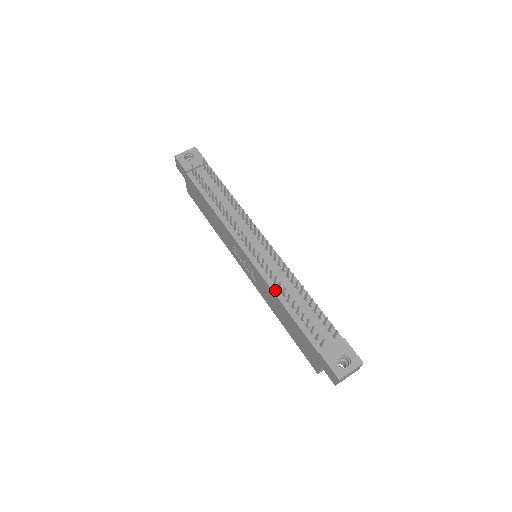
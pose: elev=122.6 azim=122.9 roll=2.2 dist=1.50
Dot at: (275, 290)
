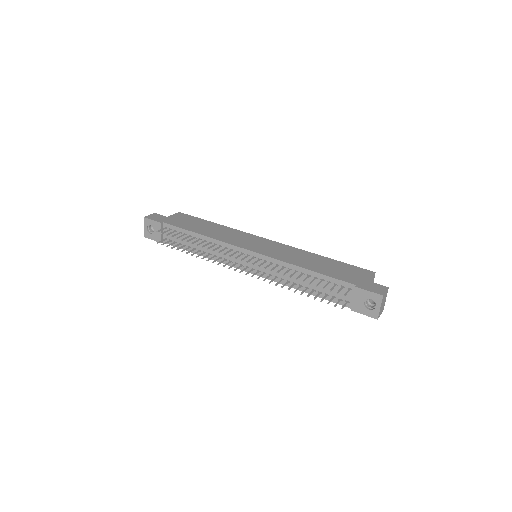
Dot at: (287, 284)
